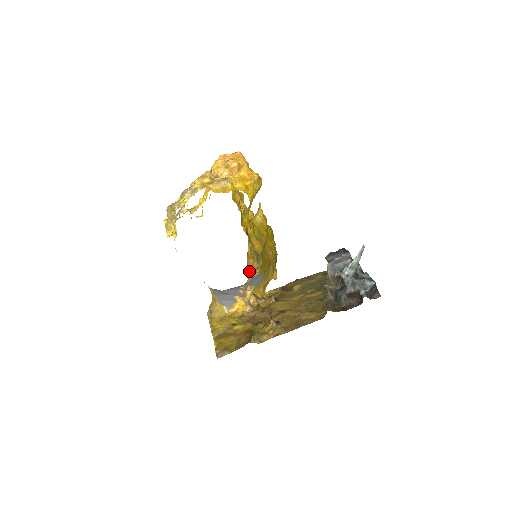
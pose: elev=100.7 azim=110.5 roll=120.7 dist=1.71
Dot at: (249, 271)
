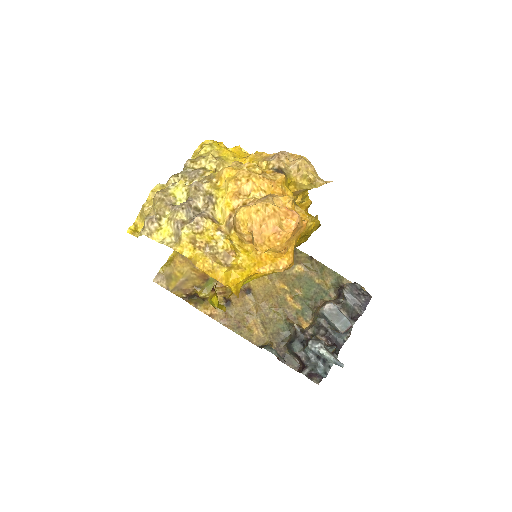
Dot at: occluded
